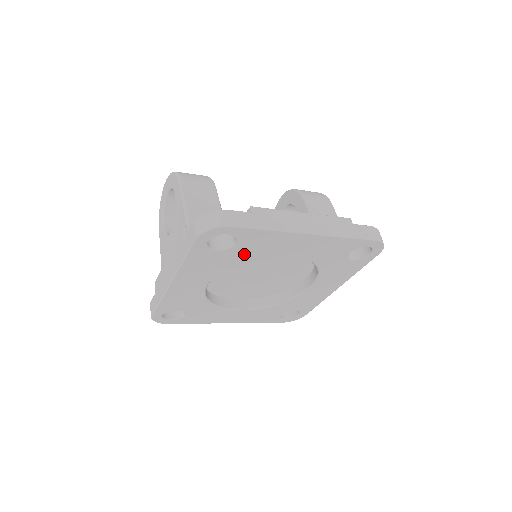
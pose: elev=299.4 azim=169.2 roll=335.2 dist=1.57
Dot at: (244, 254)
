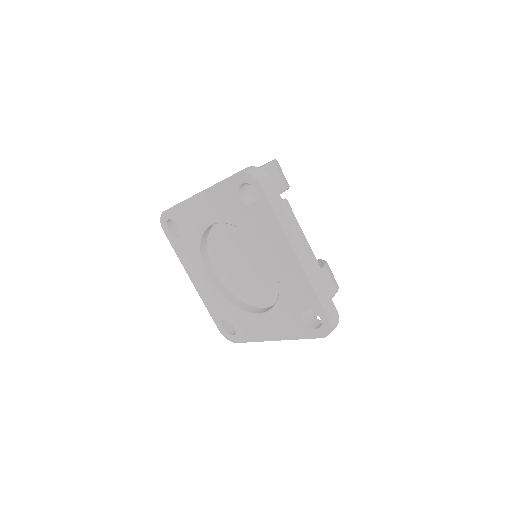
Dot at: (250, 223)
